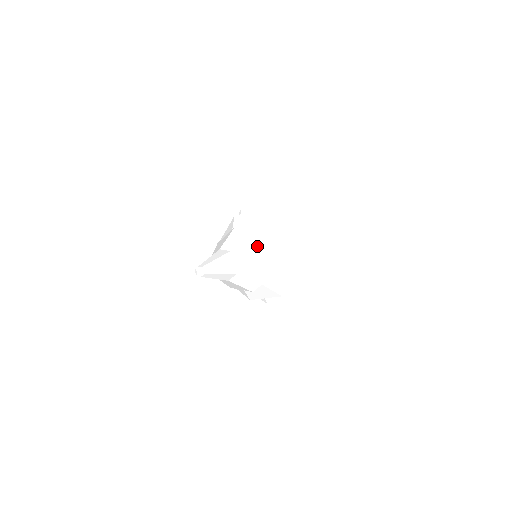
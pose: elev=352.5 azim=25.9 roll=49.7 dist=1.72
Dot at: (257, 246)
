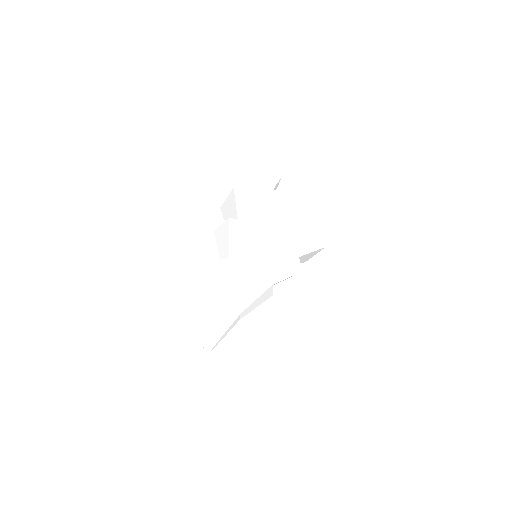
Dot at: (257, 287)
